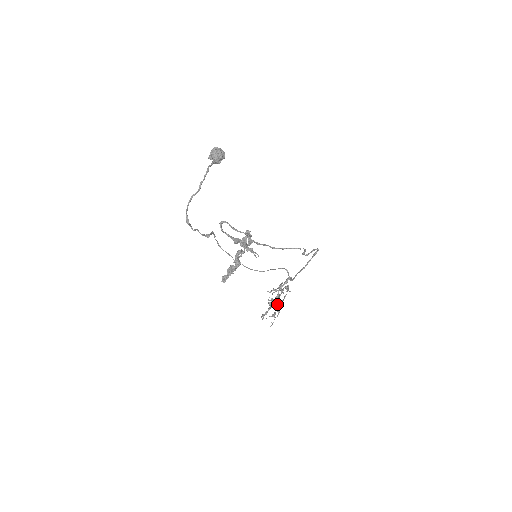
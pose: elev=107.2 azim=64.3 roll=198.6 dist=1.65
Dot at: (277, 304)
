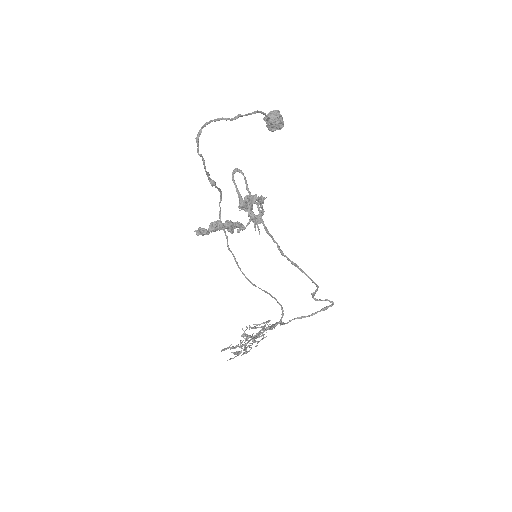
Dot at: occluded
